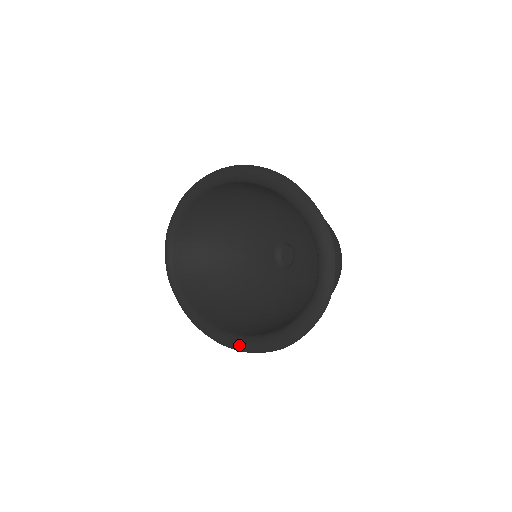
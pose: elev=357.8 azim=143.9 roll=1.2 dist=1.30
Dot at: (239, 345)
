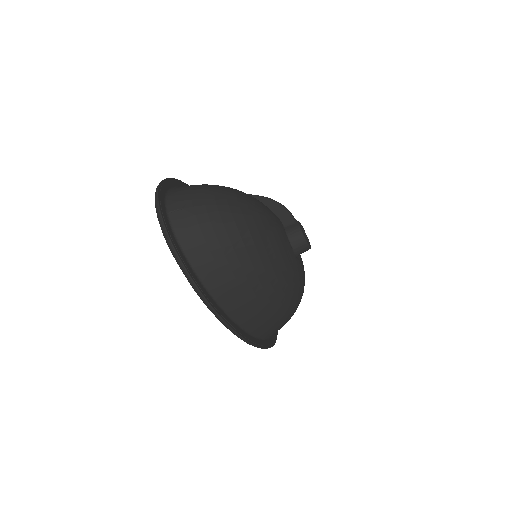
Dot at: occluded
